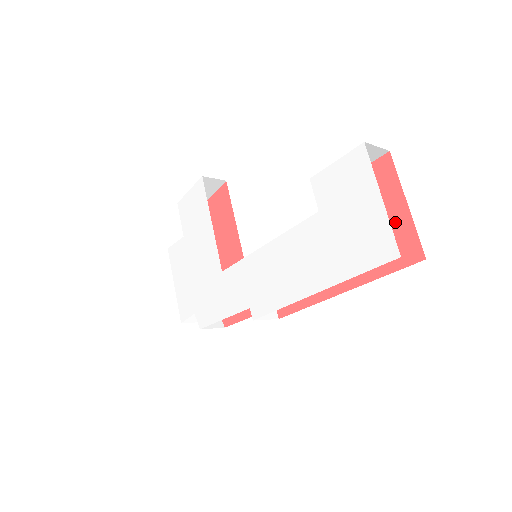
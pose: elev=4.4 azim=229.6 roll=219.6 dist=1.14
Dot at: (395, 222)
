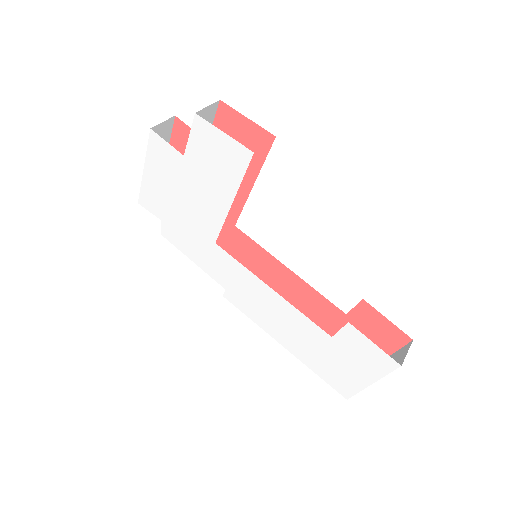
Dot at: occluded
